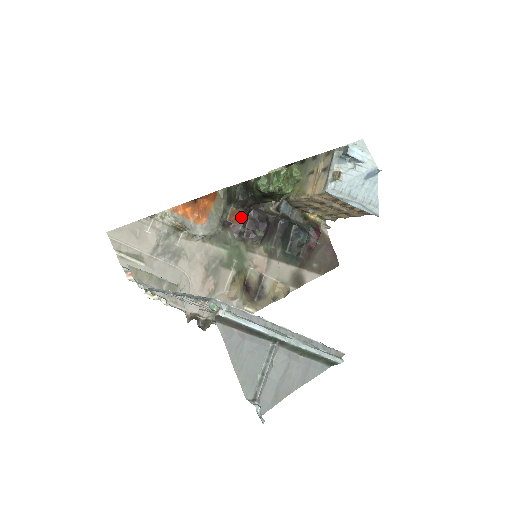
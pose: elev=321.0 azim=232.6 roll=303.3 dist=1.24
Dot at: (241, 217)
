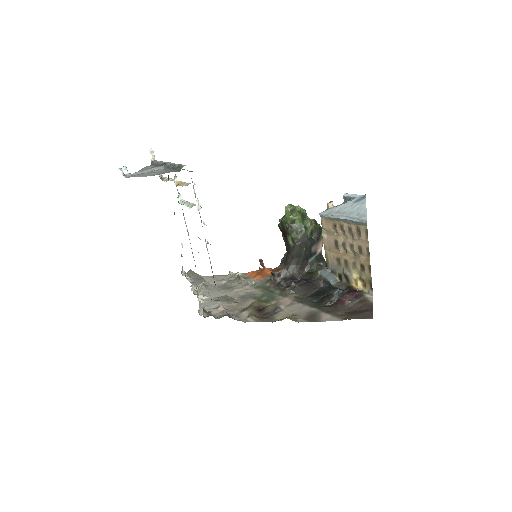
Dot at: (285, 276)
